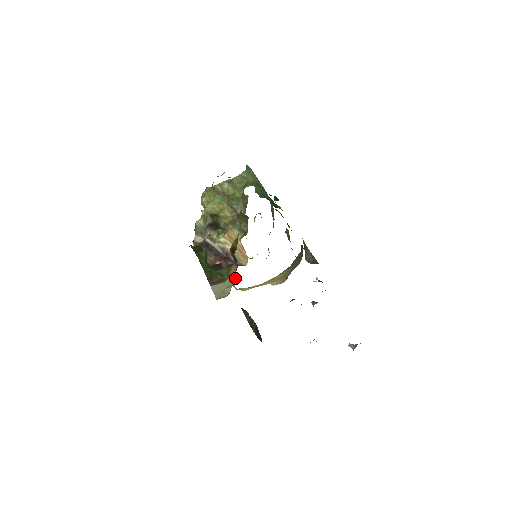
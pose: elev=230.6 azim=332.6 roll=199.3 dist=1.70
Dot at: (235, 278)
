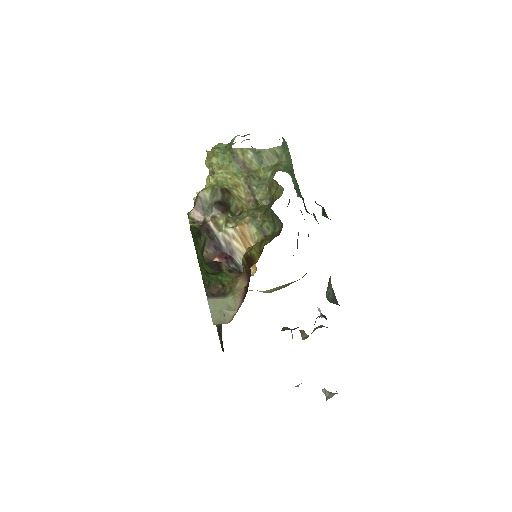
Dot at: occluded
